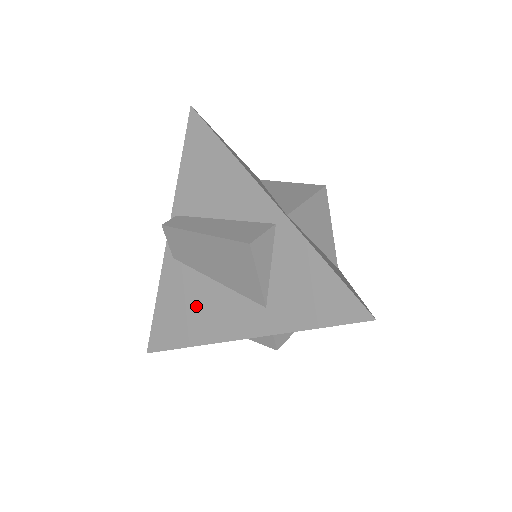
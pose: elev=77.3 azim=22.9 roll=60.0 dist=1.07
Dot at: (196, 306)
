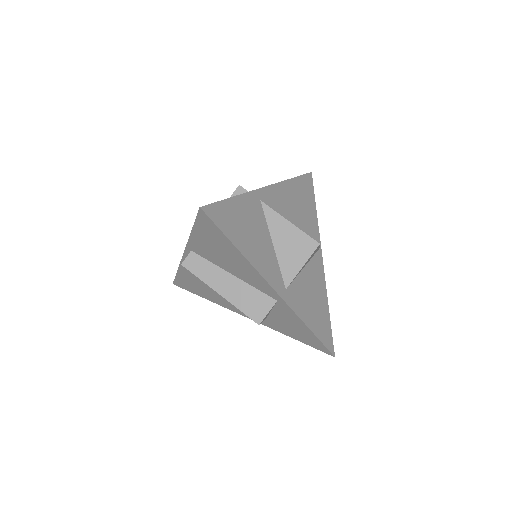
Dot at: (212, 291)
